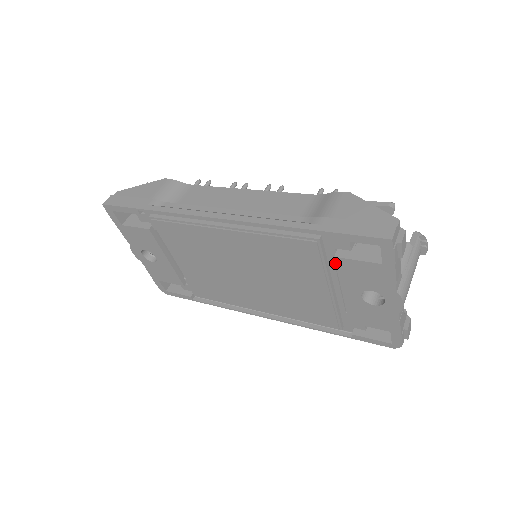
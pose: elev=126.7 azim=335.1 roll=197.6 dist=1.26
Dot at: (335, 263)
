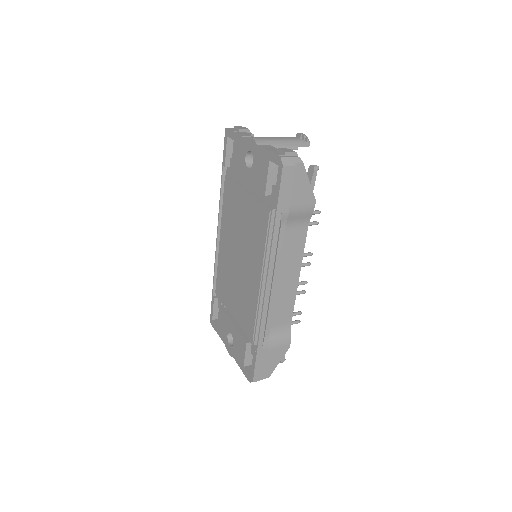
Dot at: occluded
